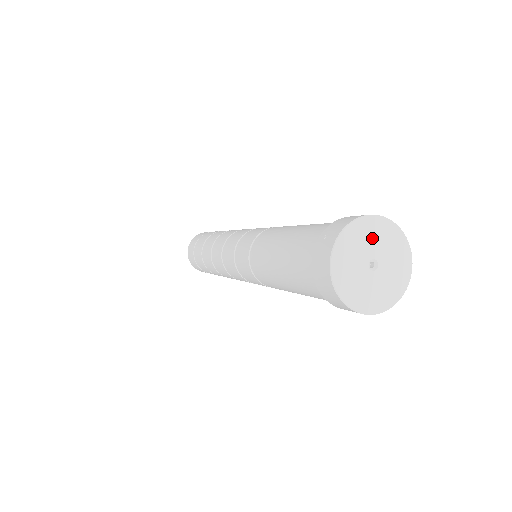
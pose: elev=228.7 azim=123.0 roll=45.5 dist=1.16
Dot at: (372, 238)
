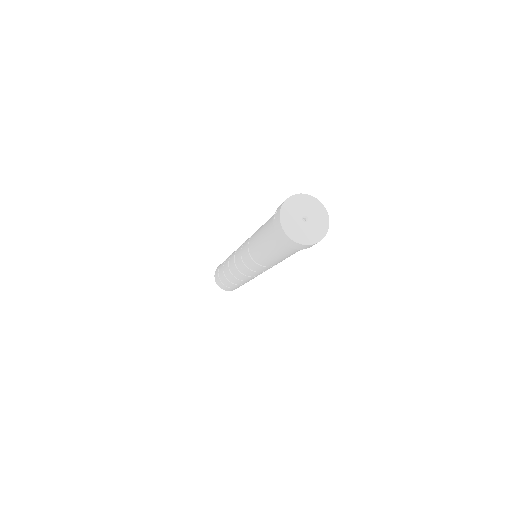
Dot at: (301, 205)
